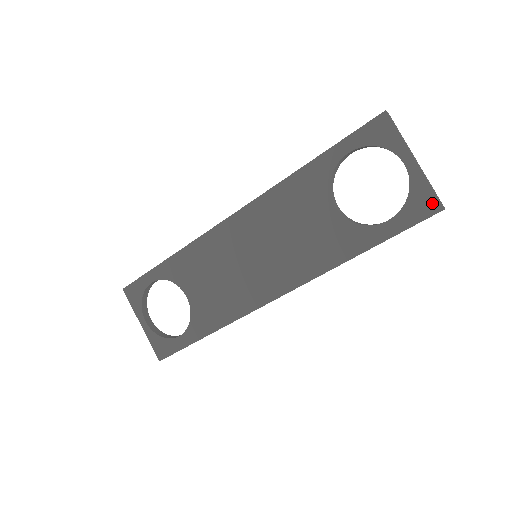
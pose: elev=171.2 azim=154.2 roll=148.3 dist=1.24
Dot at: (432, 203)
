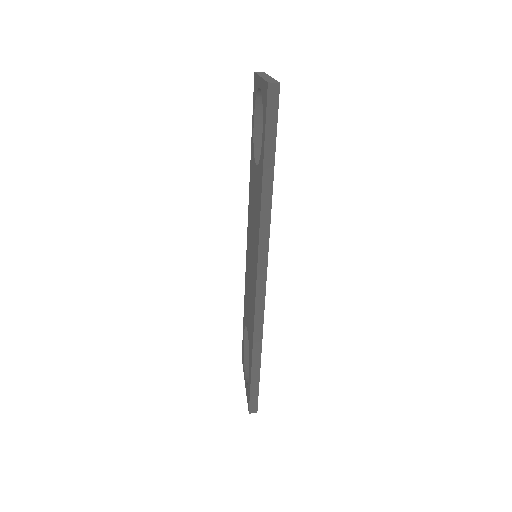
Dot at: (266, 89)
